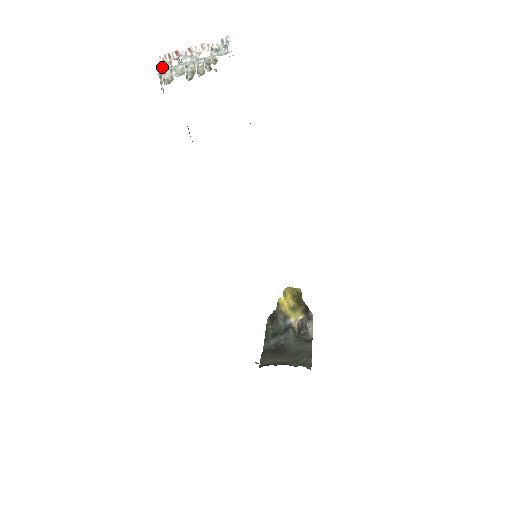
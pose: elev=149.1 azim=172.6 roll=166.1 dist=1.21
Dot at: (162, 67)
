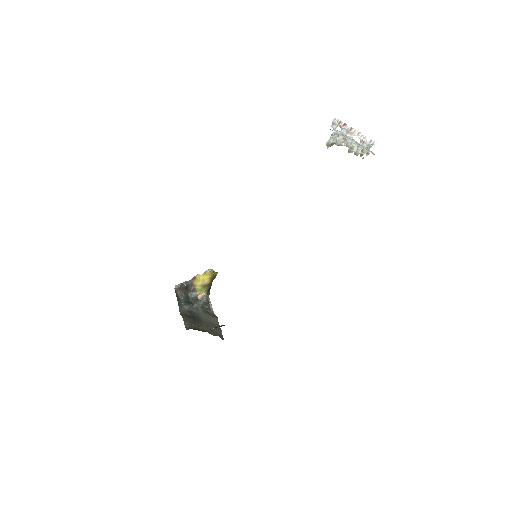
Dot at: (332, 126)
